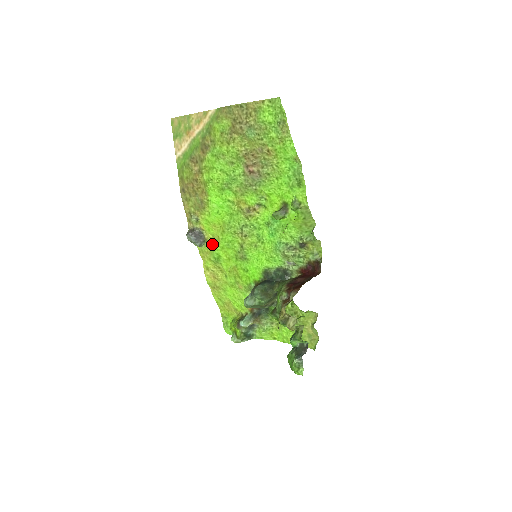
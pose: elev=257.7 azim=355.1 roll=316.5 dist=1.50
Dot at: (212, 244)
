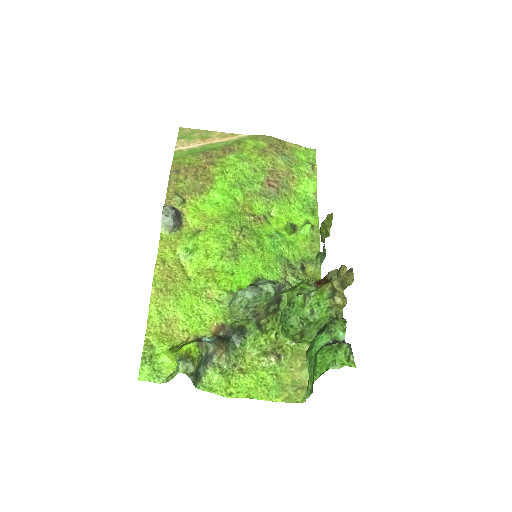
Dot at: (189, 233)
